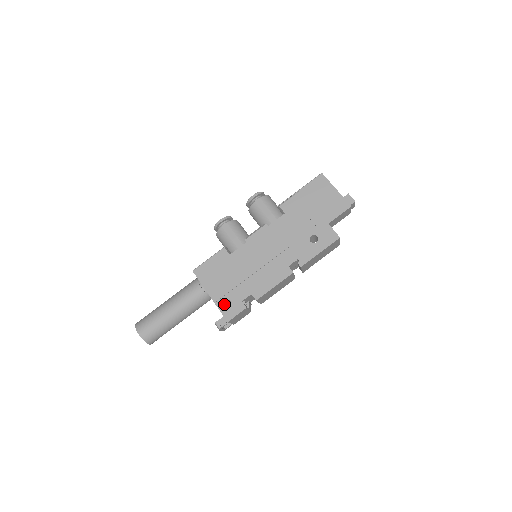
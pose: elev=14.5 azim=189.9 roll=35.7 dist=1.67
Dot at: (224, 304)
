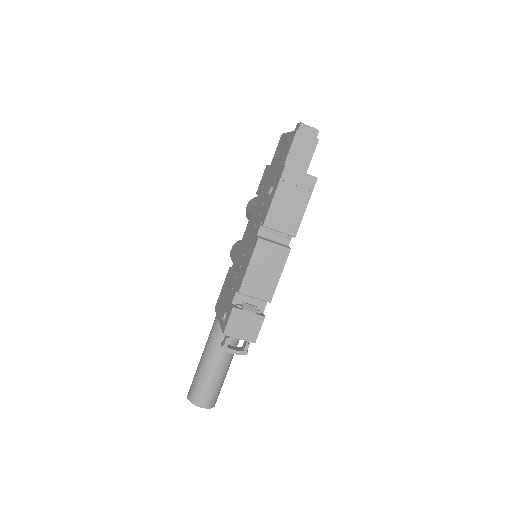
Dot at: occluded
